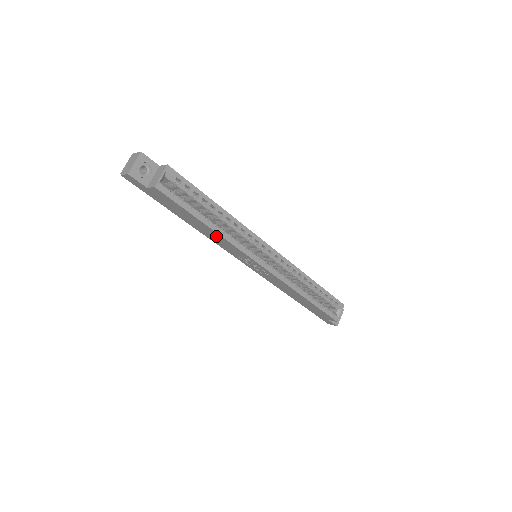
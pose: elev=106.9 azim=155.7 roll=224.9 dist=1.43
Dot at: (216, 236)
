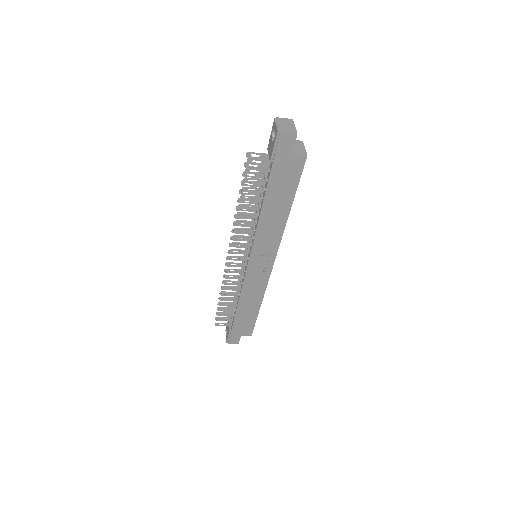
Dot at: (277, 223)
